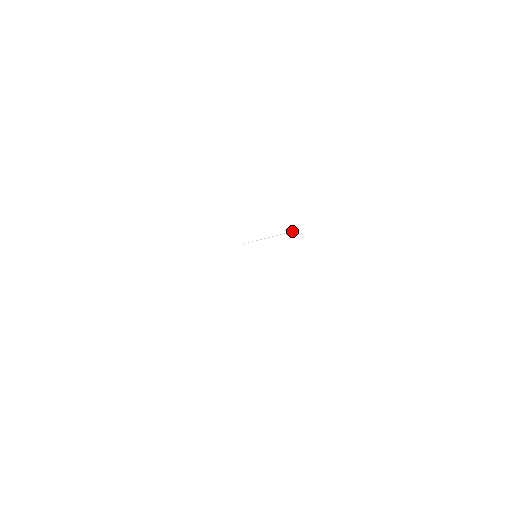
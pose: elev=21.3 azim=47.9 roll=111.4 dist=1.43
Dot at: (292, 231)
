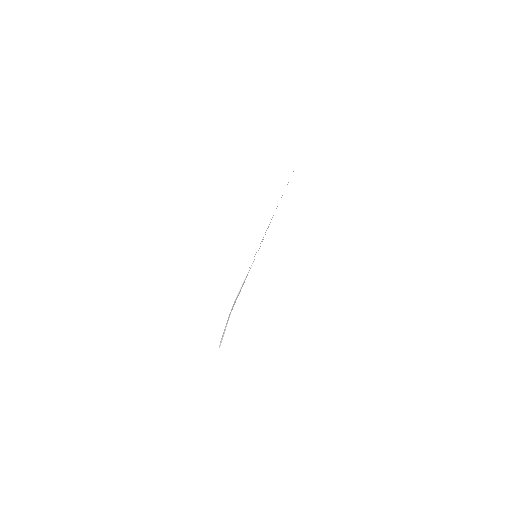
Dot at: occluded
